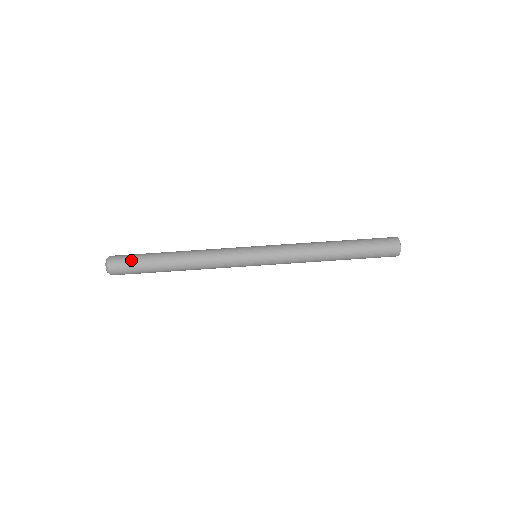
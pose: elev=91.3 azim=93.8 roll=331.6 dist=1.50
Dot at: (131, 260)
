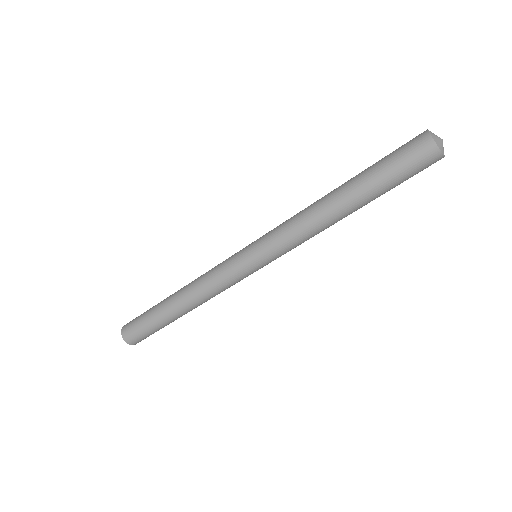
Dot at: (138, 321)
